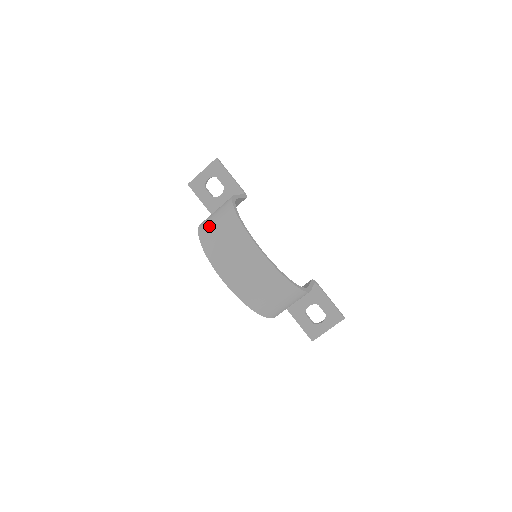
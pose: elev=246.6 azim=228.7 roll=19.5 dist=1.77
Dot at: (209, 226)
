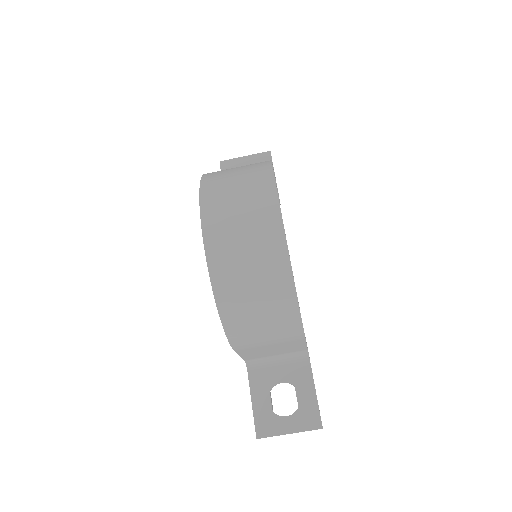
Dot at: occluded
